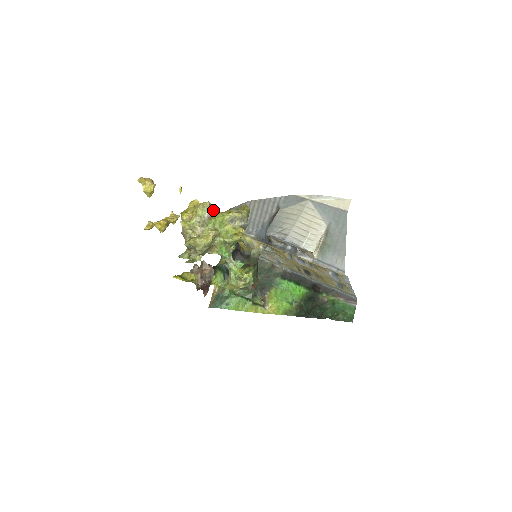
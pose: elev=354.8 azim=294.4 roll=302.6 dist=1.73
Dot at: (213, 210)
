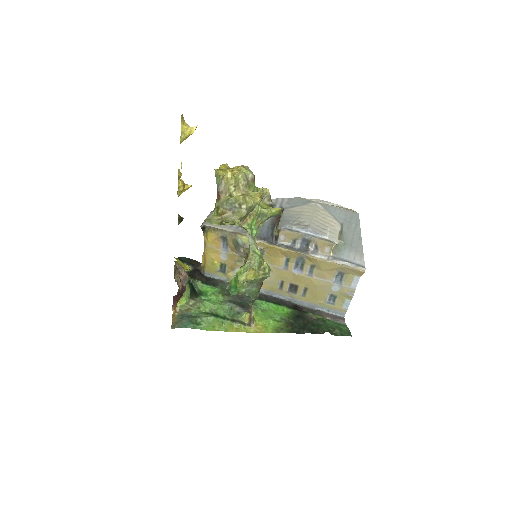
Dot at: occluded
